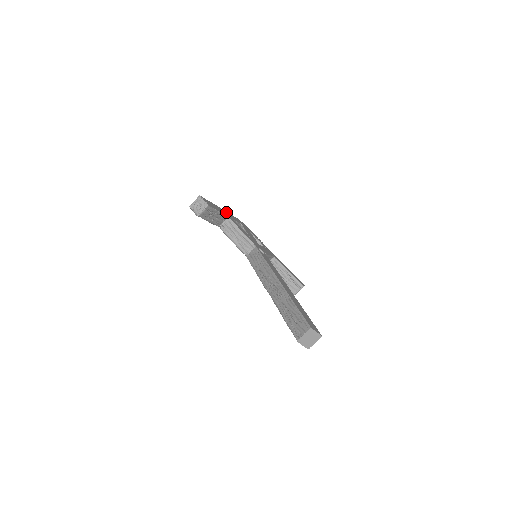
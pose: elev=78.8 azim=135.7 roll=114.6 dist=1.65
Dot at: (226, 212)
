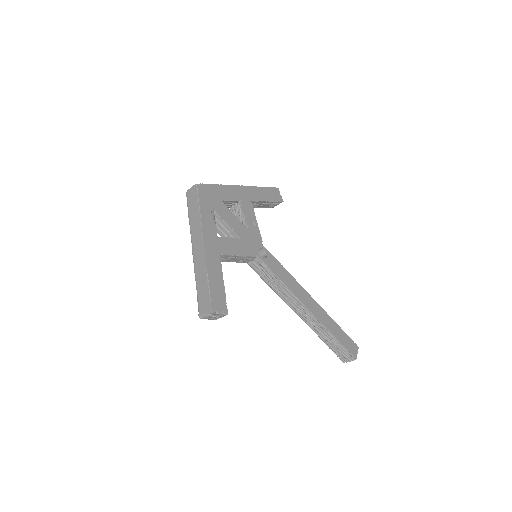
Dot at: (206, 236)
